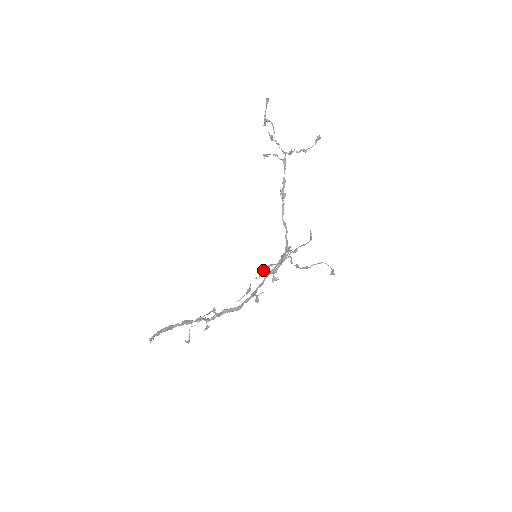
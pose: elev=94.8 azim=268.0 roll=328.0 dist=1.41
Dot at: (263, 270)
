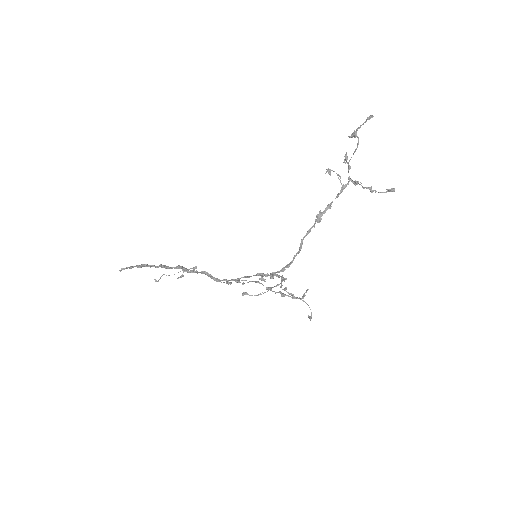
Dot at: occluded
